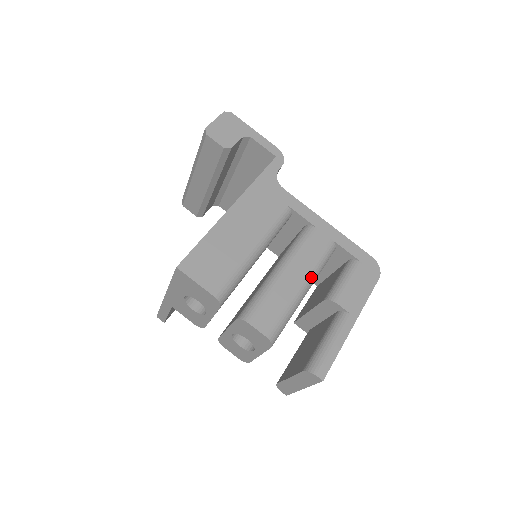
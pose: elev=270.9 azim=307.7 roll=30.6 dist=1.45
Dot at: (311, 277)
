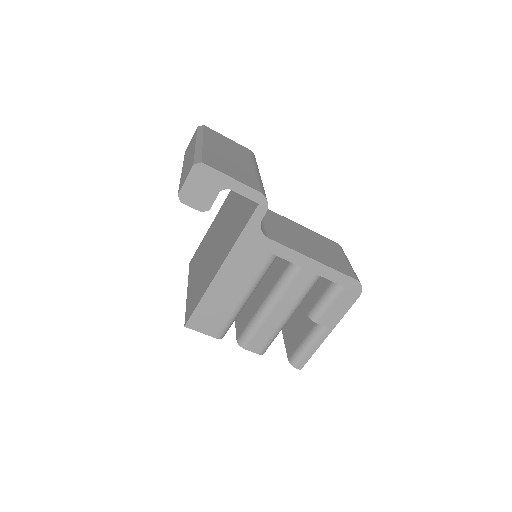
Dot at: (295, 308)
